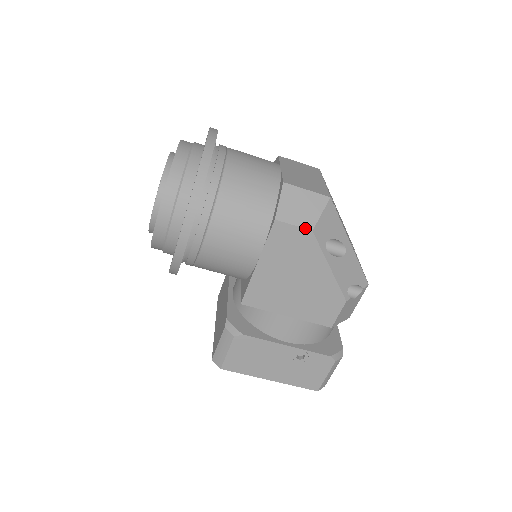
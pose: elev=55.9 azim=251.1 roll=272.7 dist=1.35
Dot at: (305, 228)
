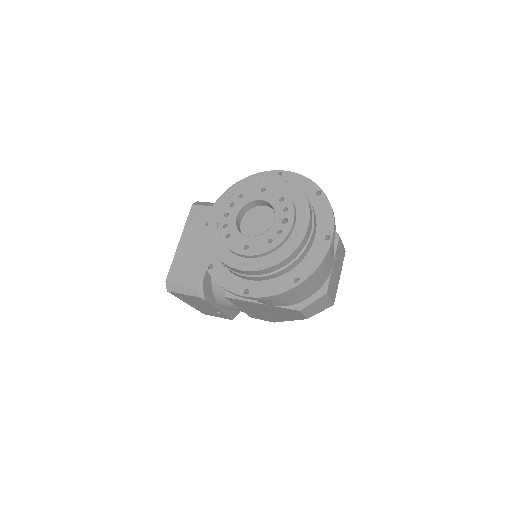
Dot at: (306, 317)
